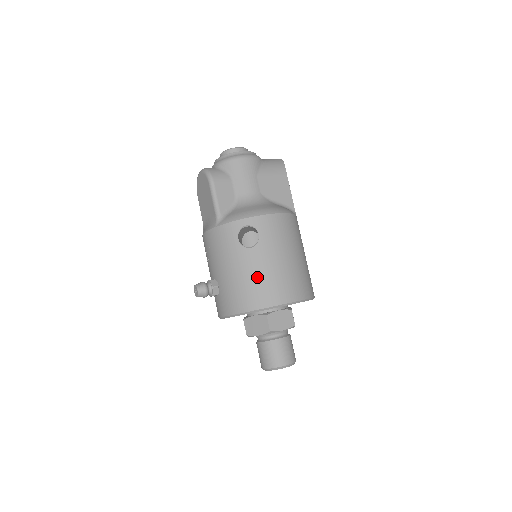
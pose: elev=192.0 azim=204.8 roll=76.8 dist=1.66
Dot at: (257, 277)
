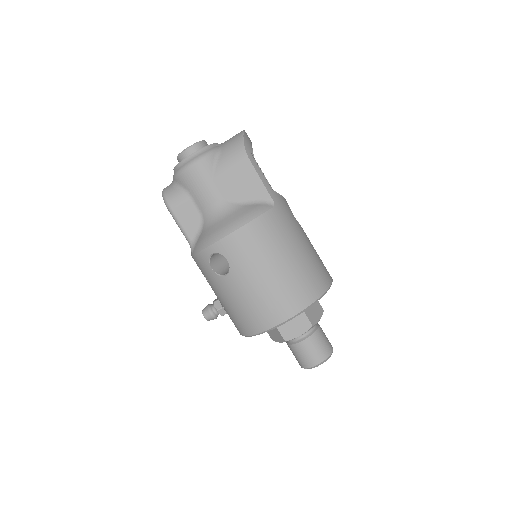
Dot at: (243, 304)
